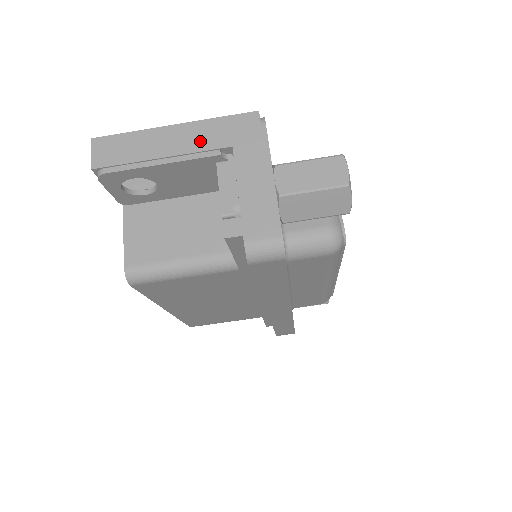
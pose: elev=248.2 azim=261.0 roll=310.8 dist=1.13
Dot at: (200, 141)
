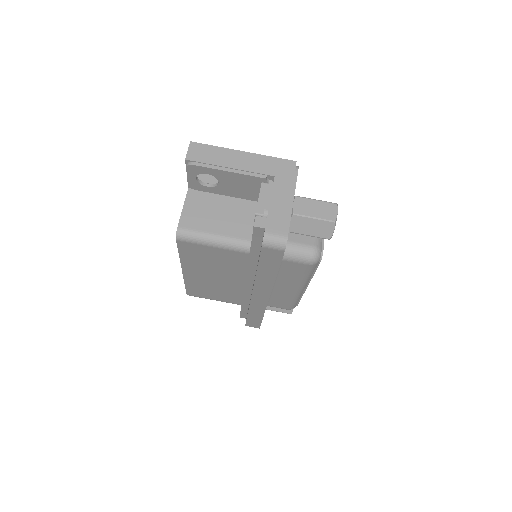
Dot at: (256, 166)
